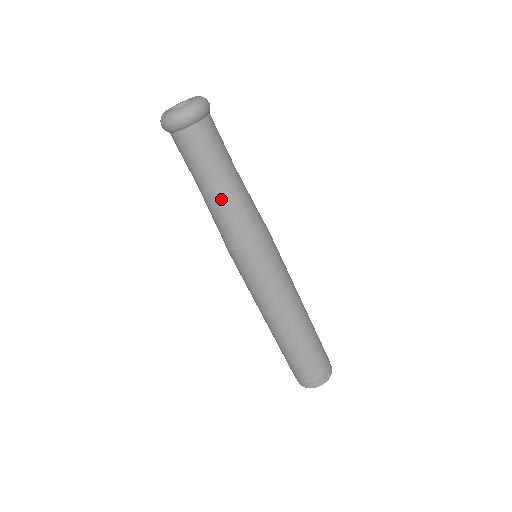
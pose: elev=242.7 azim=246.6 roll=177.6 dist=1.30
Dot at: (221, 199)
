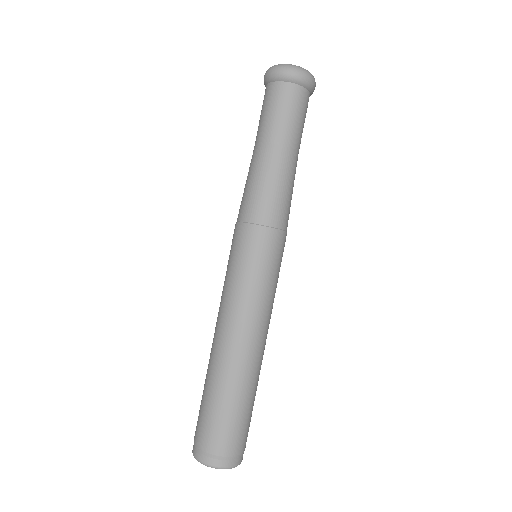
Dot at: (276, 165)
